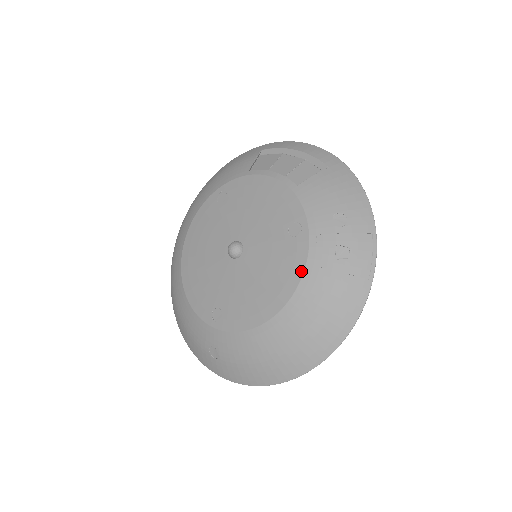
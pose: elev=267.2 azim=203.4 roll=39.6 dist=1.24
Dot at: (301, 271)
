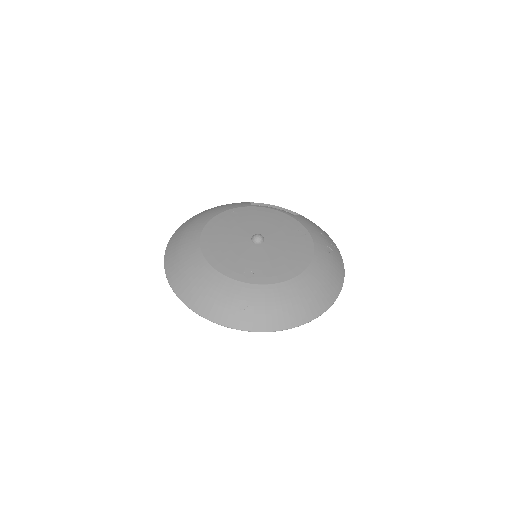
Dot at: (312, 252)
